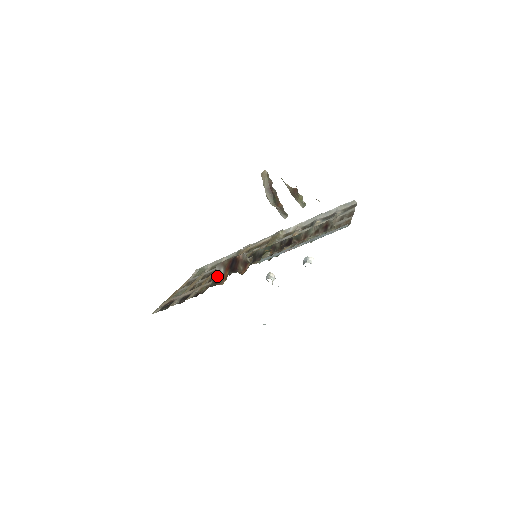
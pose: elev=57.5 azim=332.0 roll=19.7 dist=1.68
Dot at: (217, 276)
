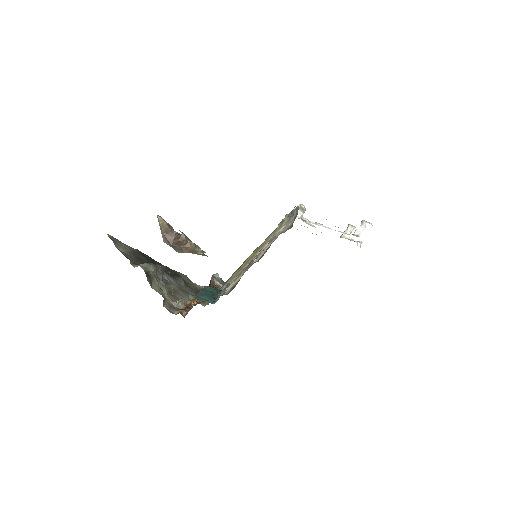
Dot at: occluded
